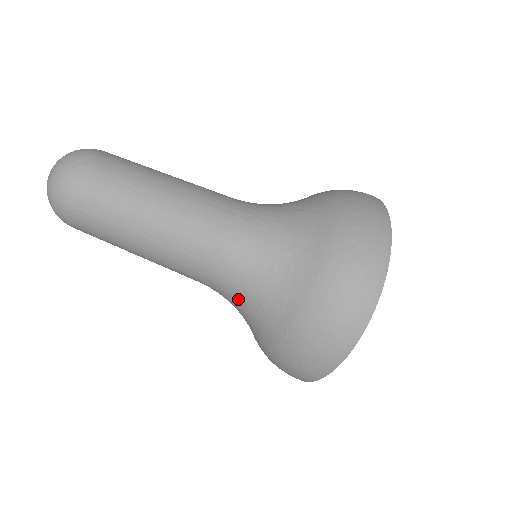
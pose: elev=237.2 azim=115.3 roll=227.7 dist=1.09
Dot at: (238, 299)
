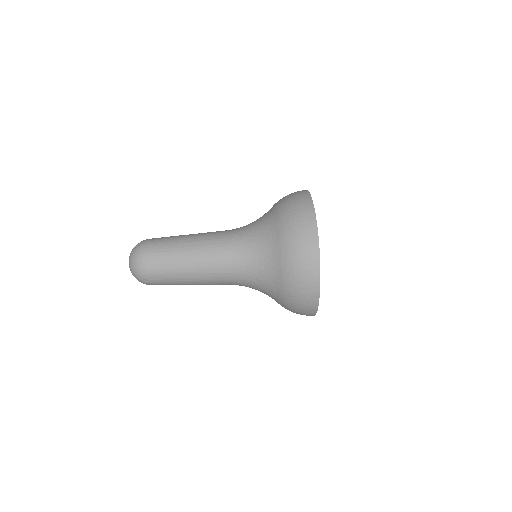
Dot at: (250, 230)
